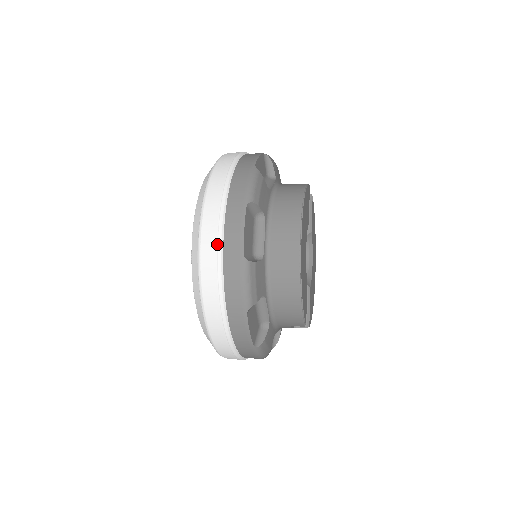
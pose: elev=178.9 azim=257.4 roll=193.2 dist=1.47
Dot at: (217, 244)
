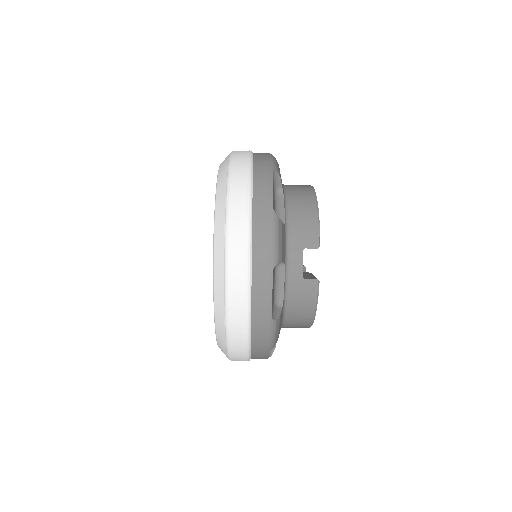
Dot at: occluded
